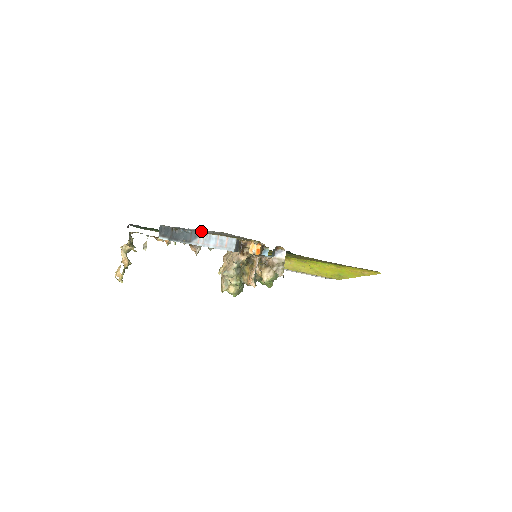
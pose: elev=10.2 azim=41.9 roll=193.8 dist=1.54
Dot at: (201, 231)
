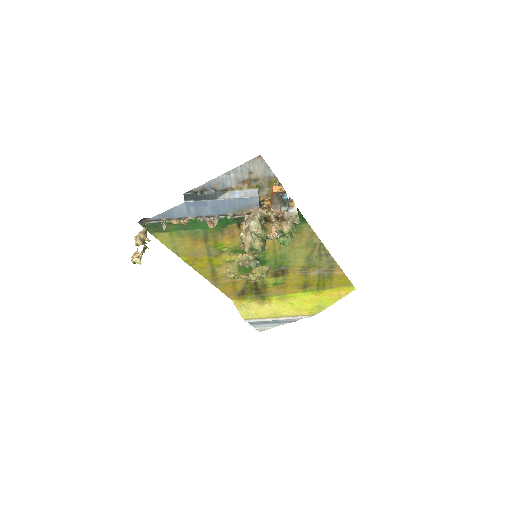
Dot at: (227, 184)
